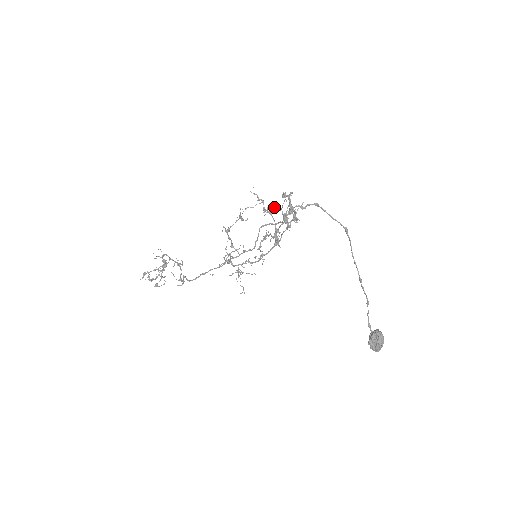
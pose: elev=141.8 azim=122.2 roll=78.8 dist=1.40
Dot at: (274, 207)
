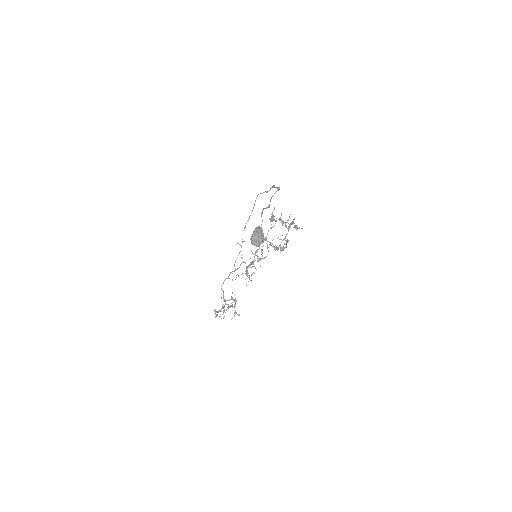
Dot at: occluded
